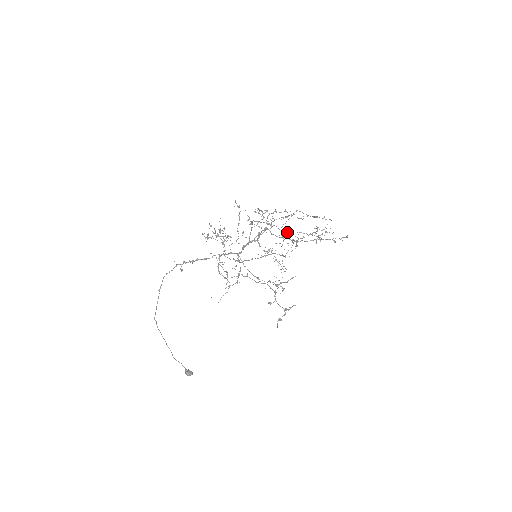
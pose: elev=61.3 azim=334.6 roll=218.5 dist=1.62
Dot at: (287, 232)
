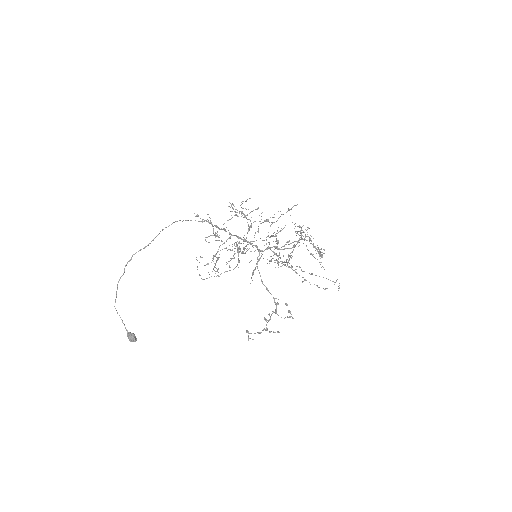
Dot at: occluded
